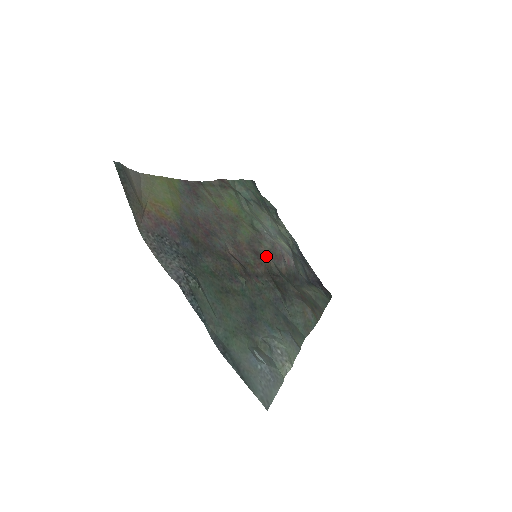
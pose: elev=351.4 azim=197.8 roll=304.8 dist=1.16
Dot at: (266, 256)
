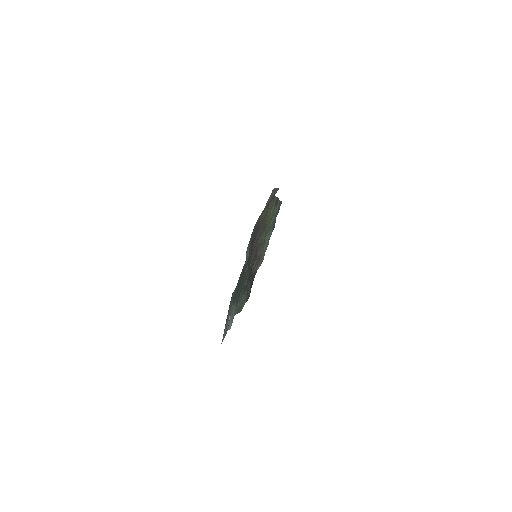
Dot at: occluded
